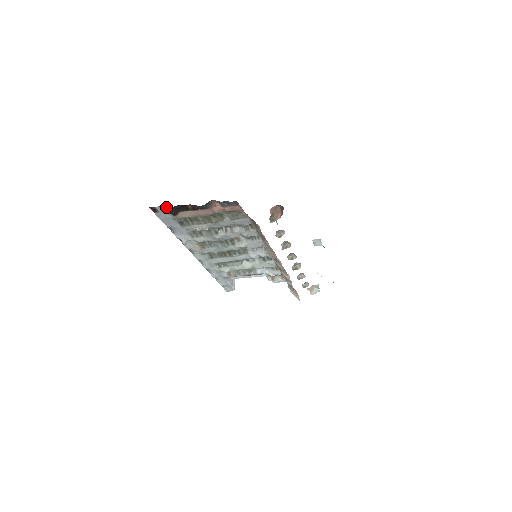
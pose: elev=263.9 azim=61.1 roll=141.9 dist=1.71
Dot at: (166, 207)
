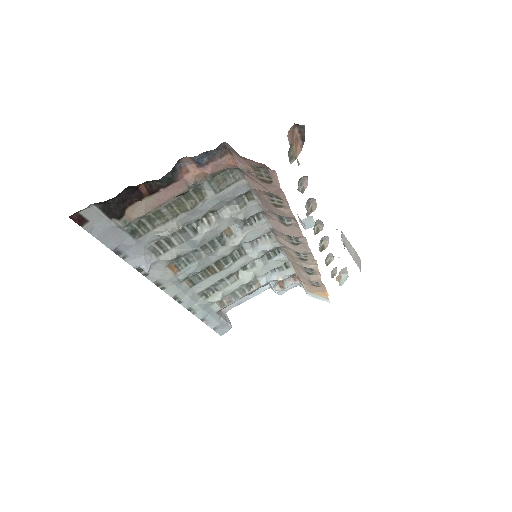
Dot at: (100, 205)
